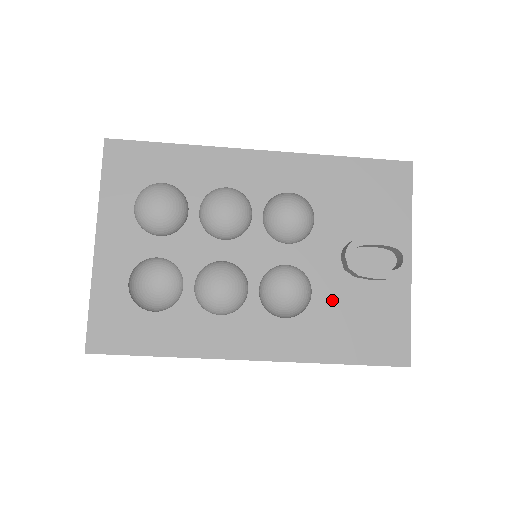
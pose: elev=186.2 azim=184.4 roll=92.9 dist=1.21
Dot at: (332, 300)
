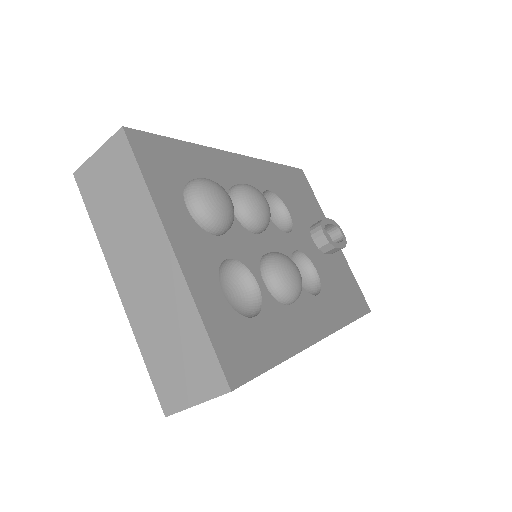
Dot at: (326, 274)
